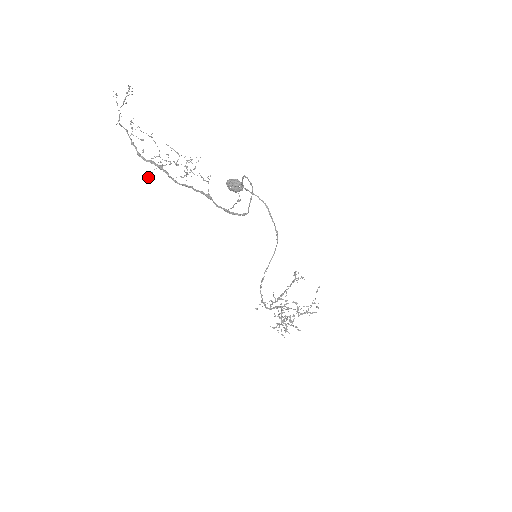
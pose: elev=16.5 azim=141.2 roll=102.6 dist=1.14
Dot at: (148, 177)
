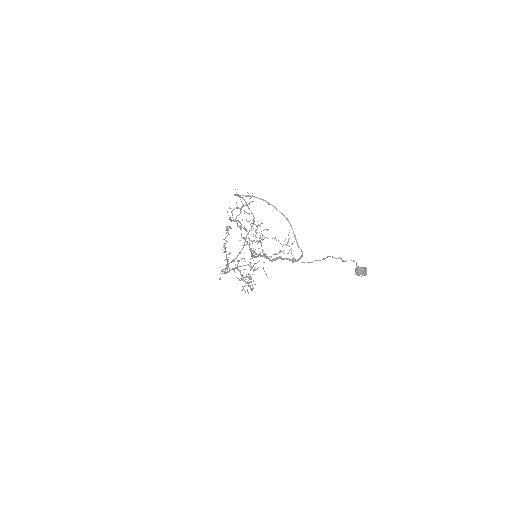
Dot at: occluded
